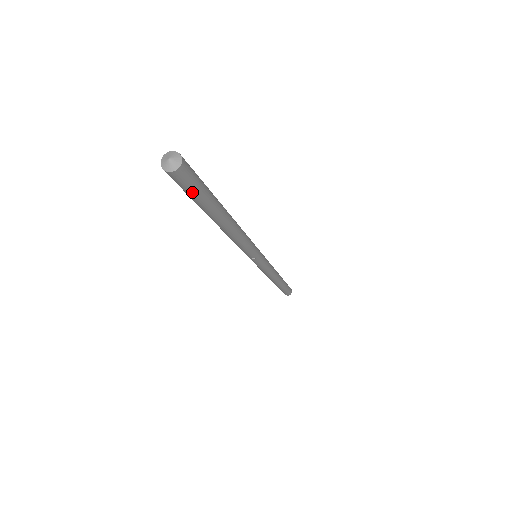
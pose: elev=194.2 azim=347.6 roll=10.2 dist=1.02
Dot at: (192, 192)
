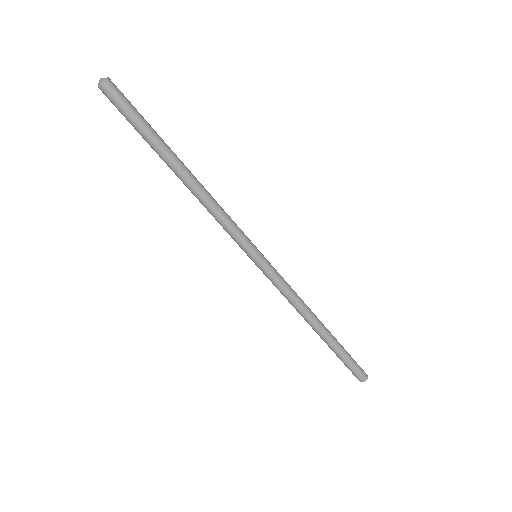
Dot at: (125, 114)
